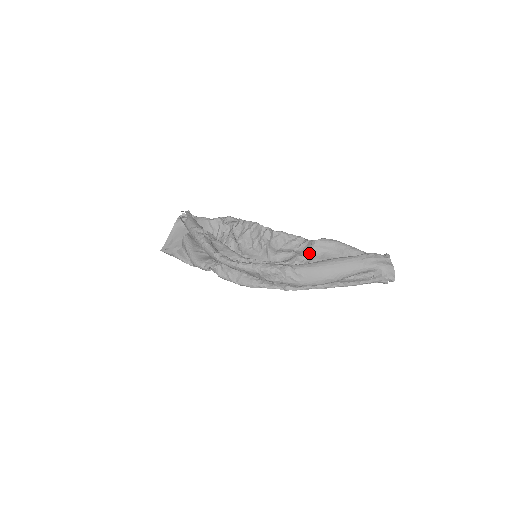
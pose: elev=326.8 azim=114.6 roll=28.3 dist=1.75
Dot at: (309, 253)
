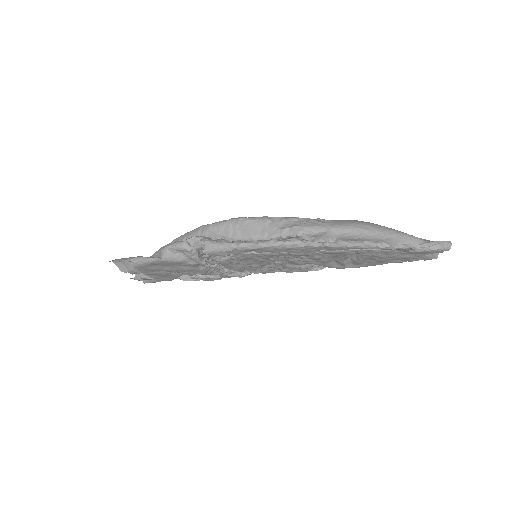
Dot at: occluded
